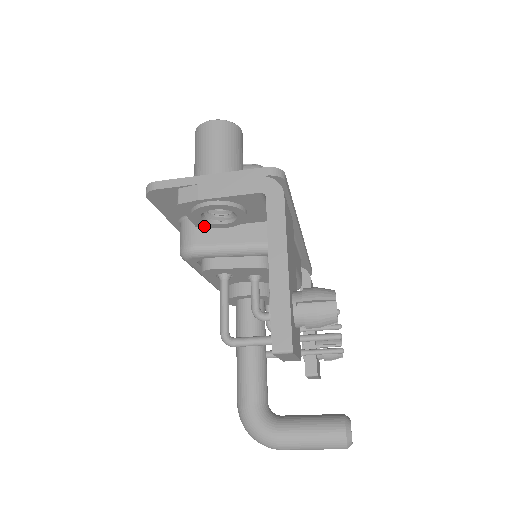
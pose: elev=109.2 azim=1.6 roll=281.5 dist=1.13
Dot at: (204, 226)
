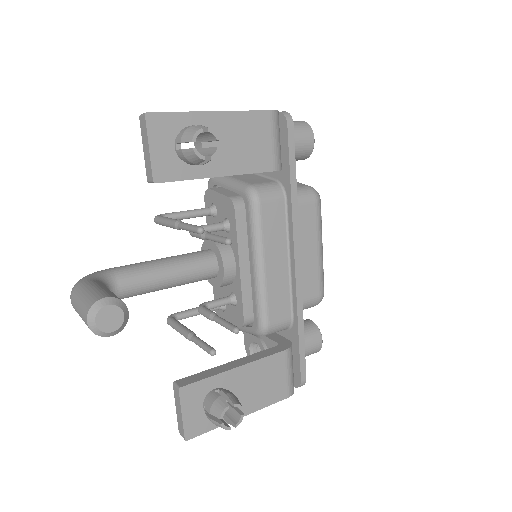
Dot at: occluded
